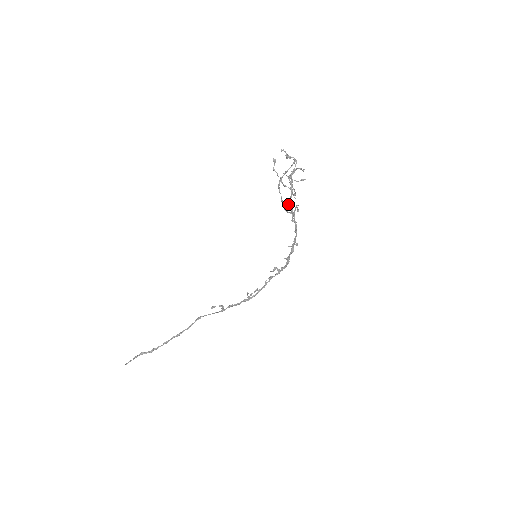
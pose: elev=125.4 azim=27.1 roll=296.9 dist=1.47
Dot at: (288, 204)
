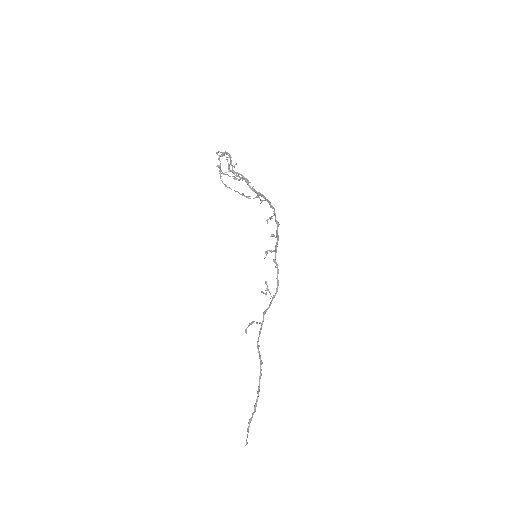
Dot at: (253, 191)
